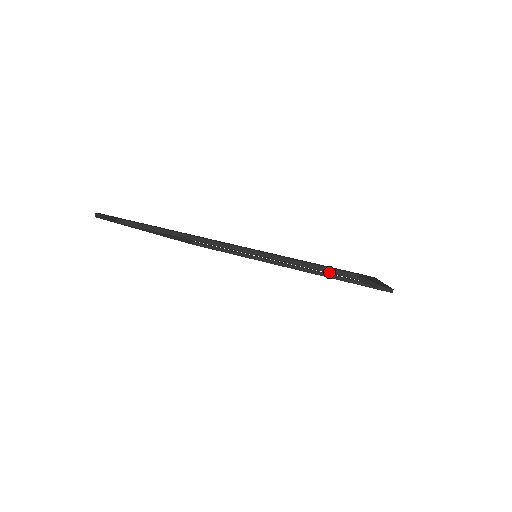
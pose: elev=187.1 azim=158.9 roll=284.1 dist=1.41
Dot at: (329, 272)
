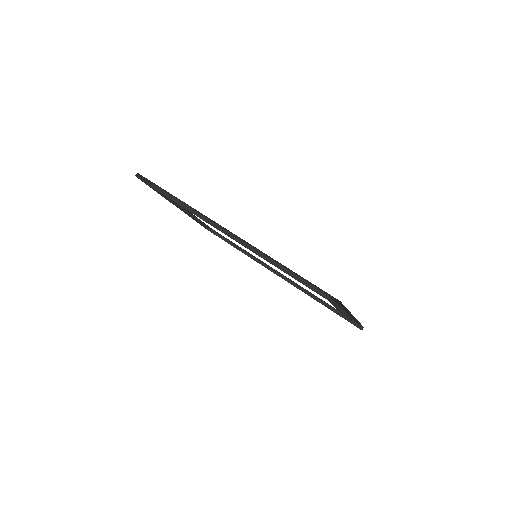
Dot at: (307, 286)
